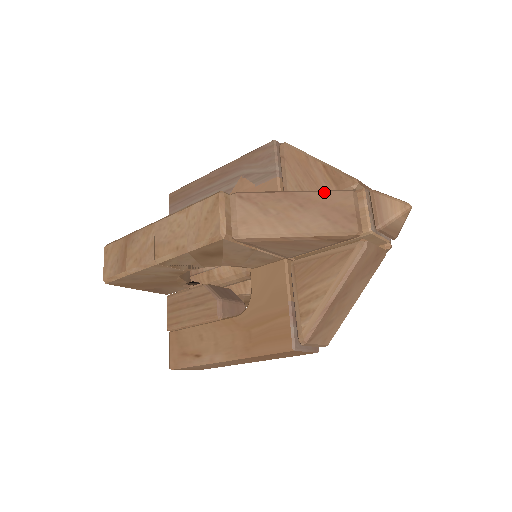
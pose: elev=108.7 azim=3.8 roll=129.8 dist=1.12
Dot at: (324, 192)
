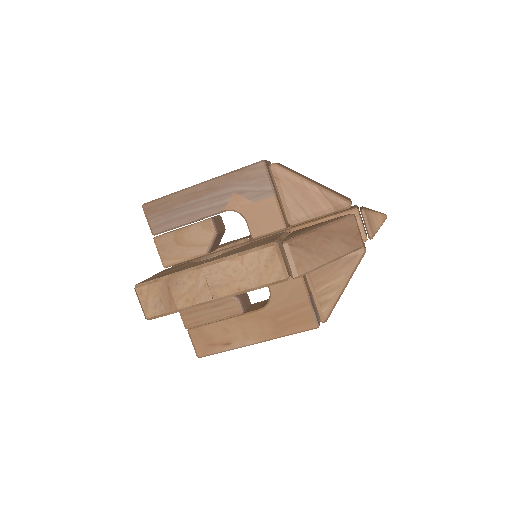
Dot at: (339, 222)
